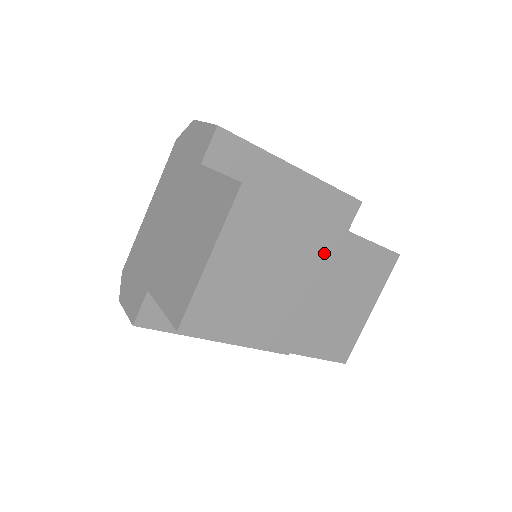
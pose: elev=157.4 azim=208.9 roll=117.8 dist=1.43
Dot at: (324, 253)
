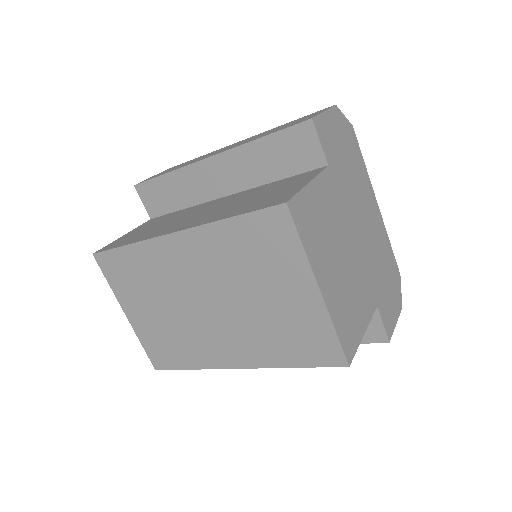
Dot at: (193, 263)
